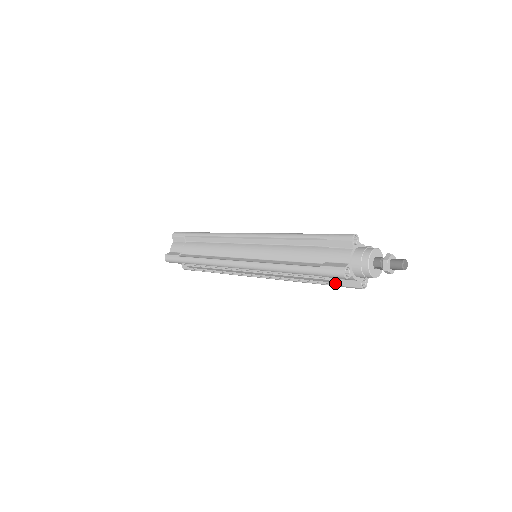
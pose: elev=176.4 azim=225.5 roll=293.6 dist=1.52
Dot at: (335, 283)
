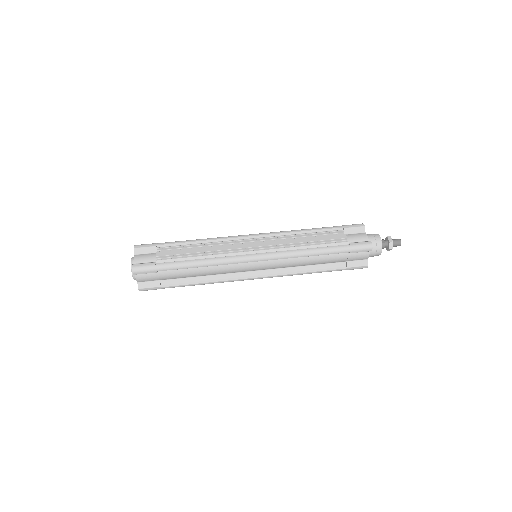
Dot at: occluded
